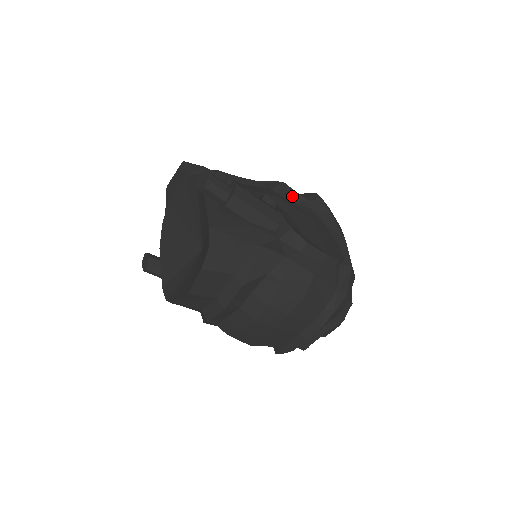
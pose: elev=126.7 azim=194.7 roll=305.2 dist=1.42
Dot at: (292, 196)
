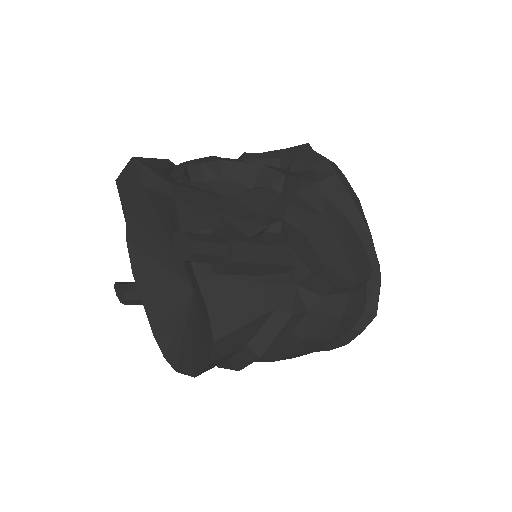
Dot at: (298, 185)
